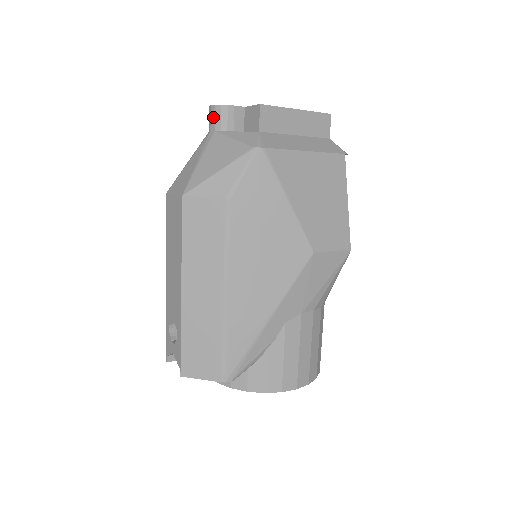
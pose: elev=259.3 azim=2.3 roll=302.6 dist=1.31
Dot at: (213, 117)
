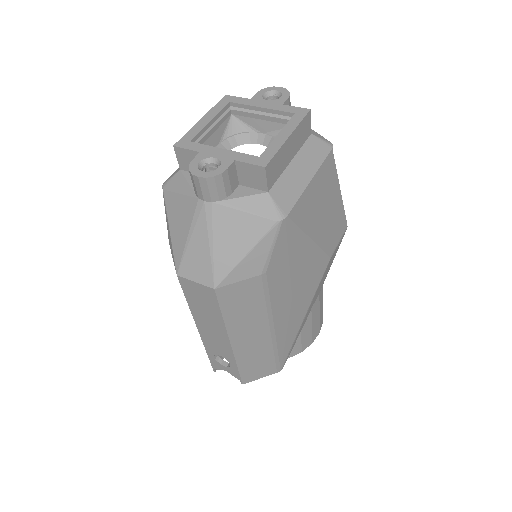
Dot at: (205, 189)
